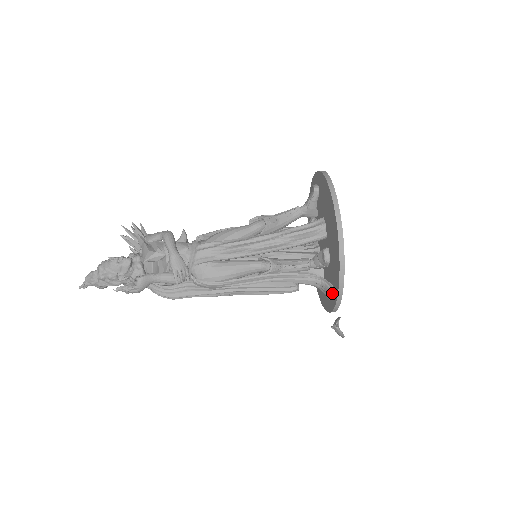
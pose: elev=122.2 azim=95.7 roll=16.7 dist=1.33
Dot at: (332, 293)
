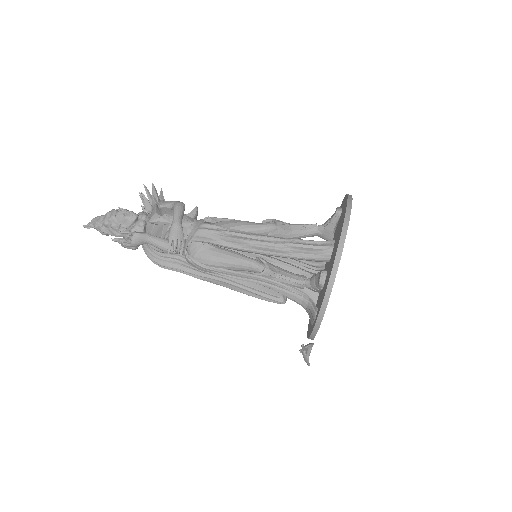
Dot at: (314, 317)
